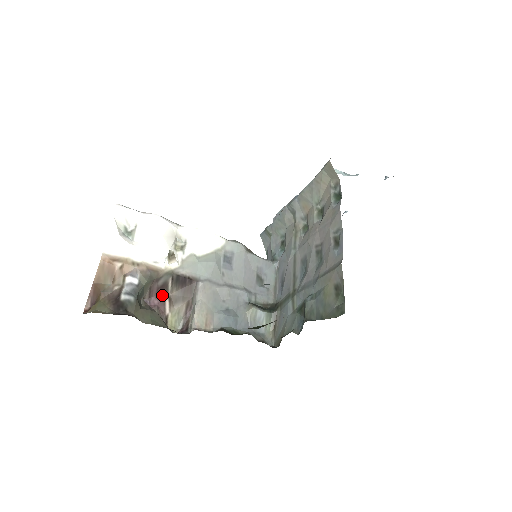
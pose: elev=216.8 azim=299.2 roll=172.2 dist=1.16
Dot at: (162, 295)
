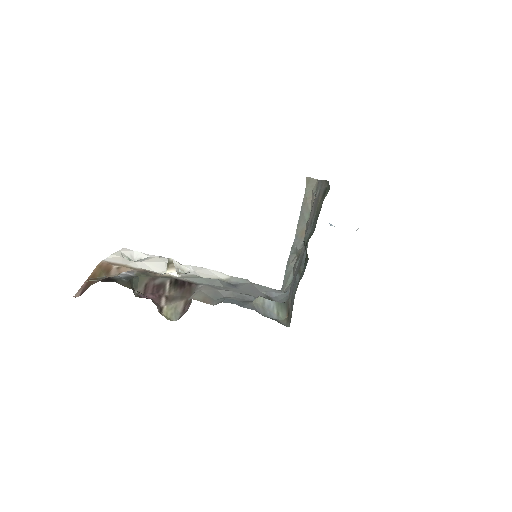
Dot at: (158, 293)
